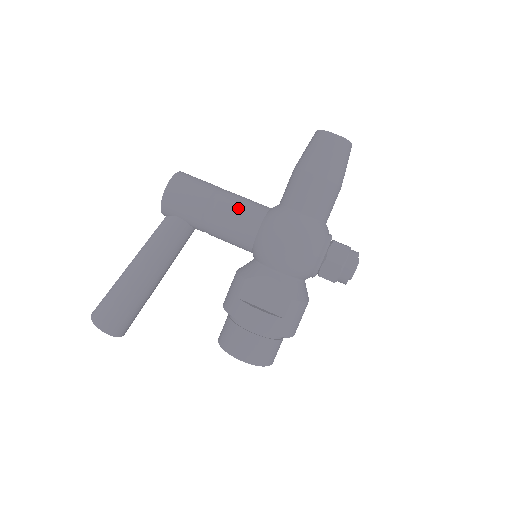
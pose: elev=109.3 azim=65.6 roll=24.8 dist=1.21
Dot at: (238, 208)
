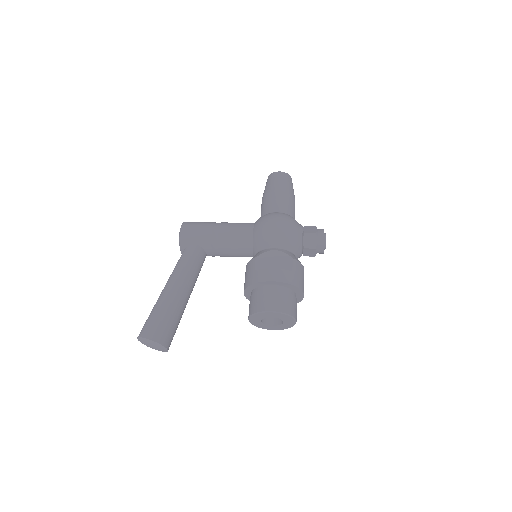
Dot at: (235, 224)
